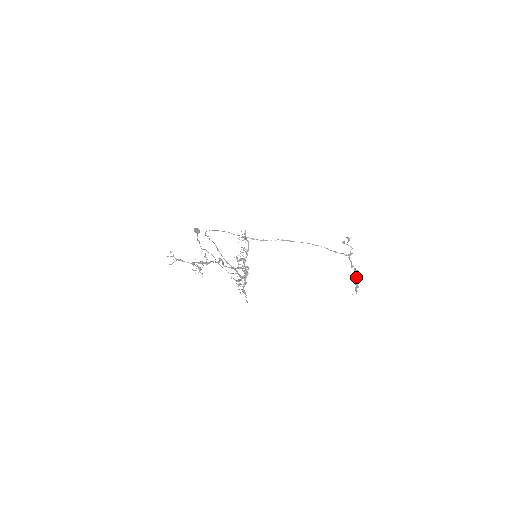
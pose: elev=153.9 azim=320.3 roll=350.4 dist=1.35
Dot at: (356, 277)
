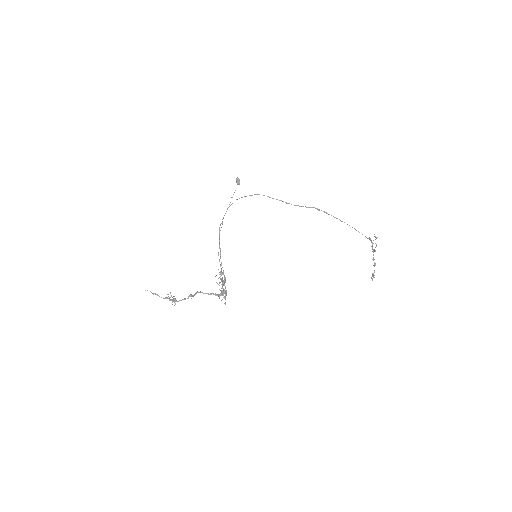
Dot at: (374, 270)
